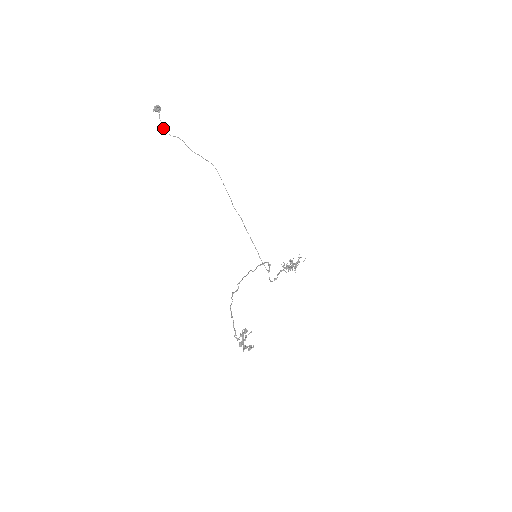
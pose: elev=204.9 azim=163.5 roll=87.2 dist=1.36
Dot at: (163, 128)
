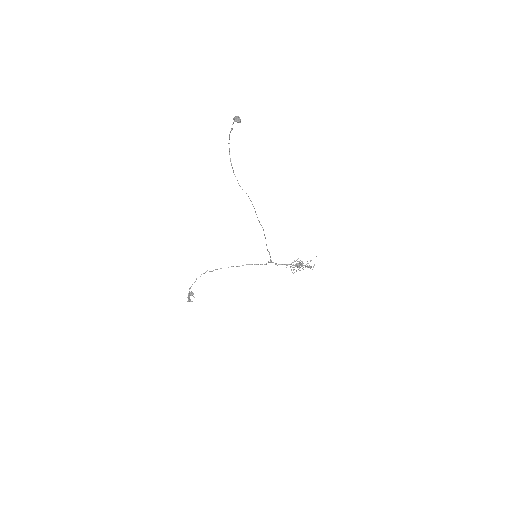
Dot at: occluded
